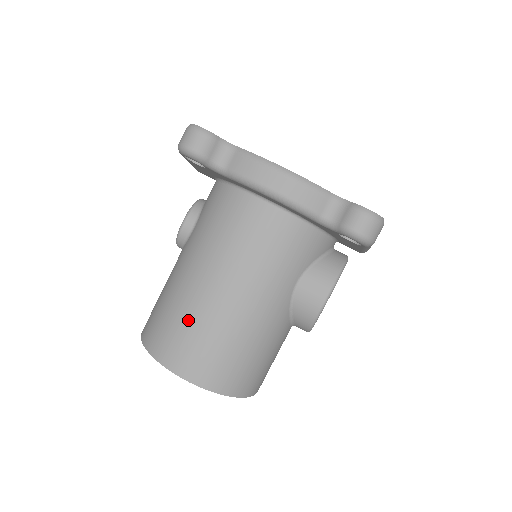
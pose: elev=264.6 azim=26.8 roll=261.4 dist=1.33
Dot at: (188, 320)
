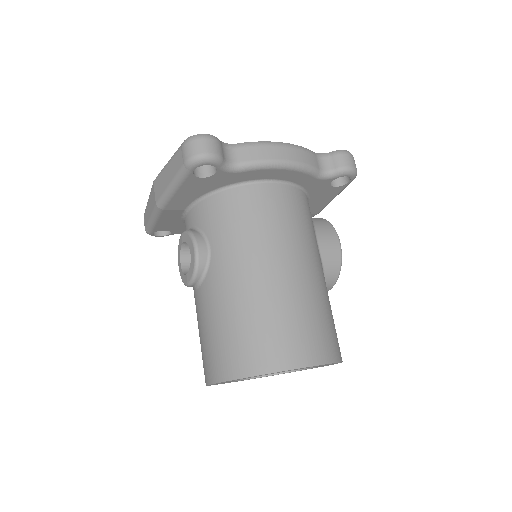
Dot at: (280, 313)
